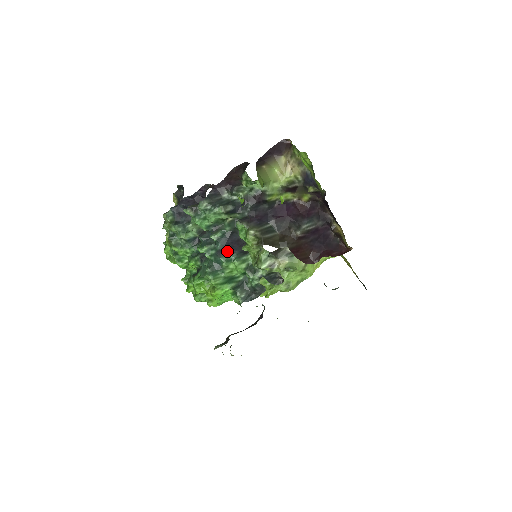
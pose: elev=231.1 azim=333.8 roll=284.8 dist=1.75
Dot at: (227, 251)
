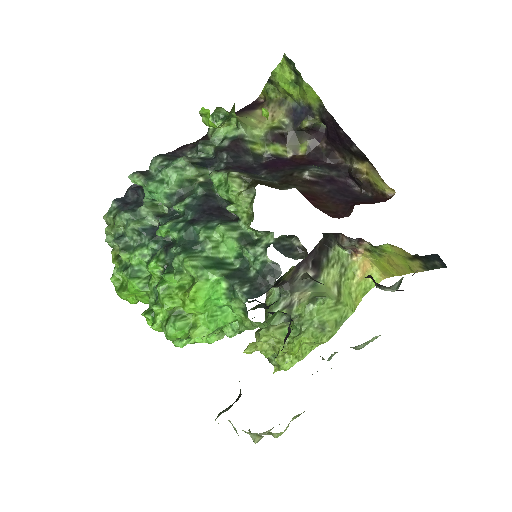
Dot at: (204, 218)
